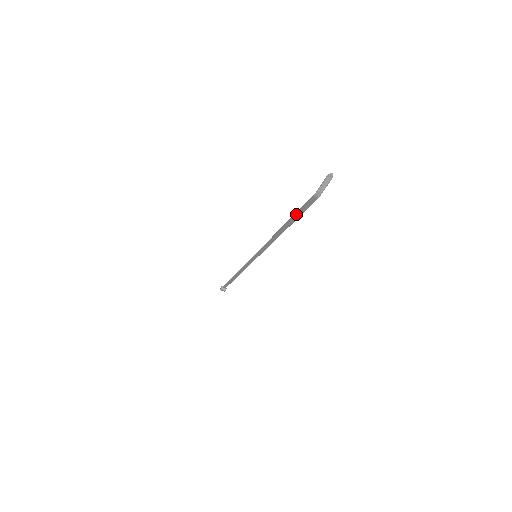
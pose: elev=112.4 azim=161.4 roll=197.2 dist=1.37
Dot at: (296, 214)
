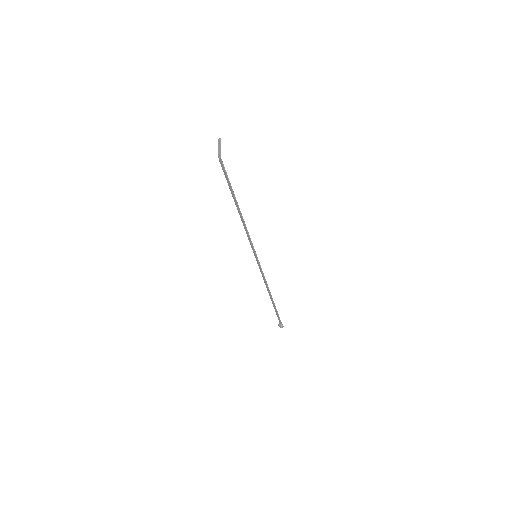
Dot at: (228, 184)
